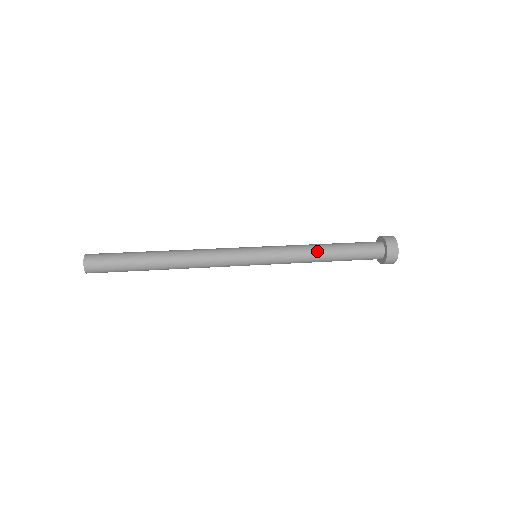
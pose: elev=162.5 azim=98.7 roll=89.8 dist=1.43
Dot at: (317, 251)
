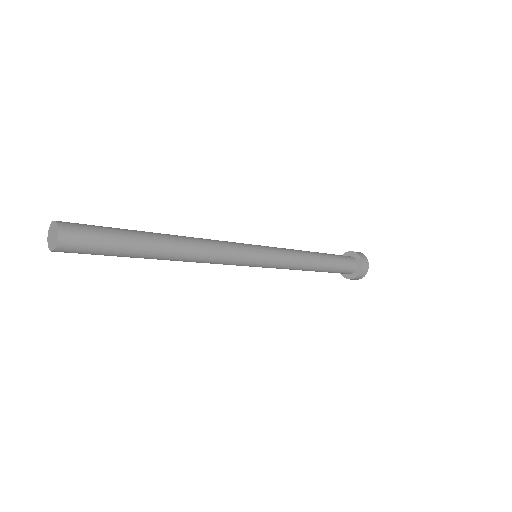
Dot at: (309, 253)
